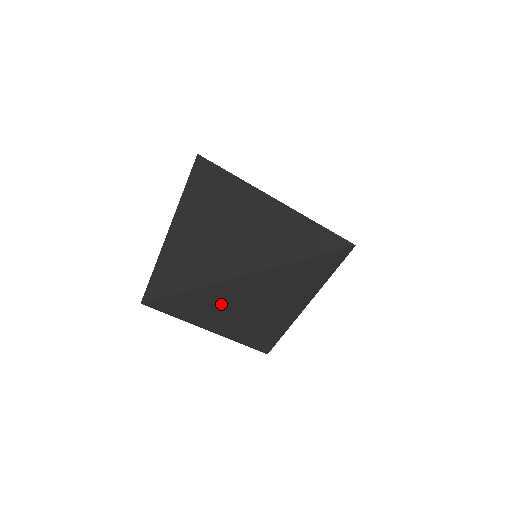
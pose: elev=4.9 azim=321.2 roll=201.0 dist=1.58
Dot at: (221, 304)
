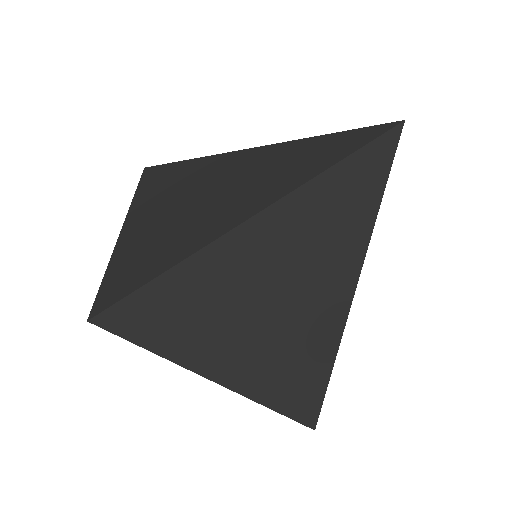
Dot at: (229, 298)
